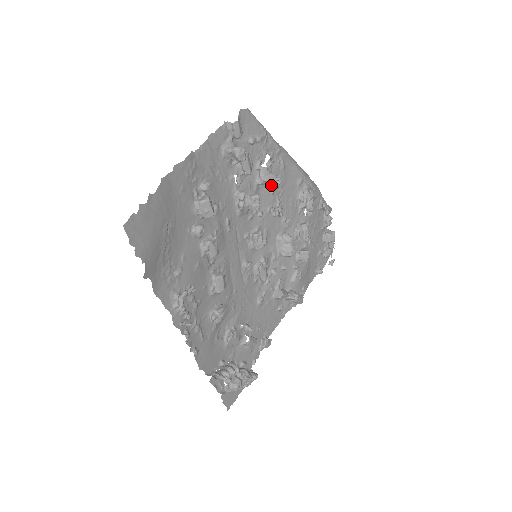
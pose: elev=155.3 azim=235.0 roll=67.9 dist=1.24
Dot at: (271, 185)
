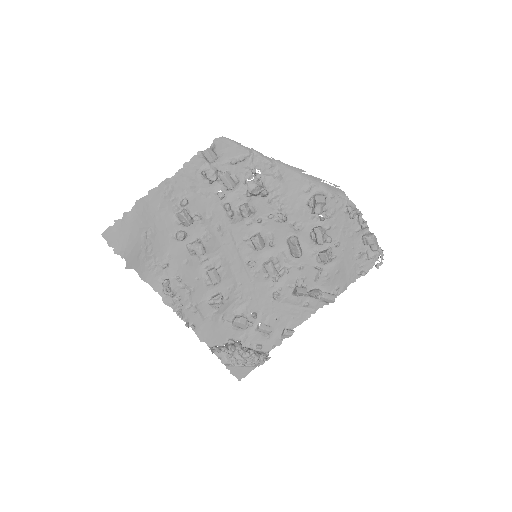
Dot at: (261, 196)
